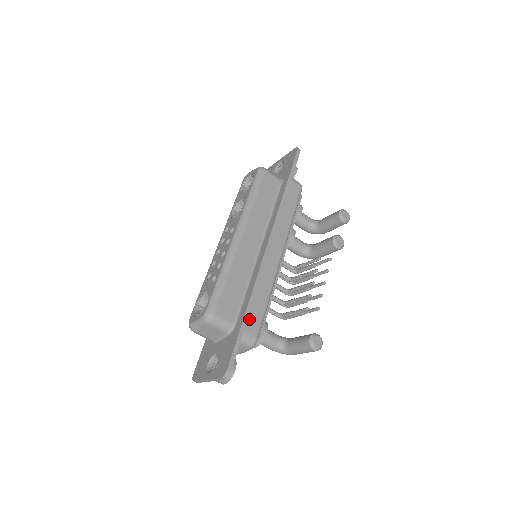
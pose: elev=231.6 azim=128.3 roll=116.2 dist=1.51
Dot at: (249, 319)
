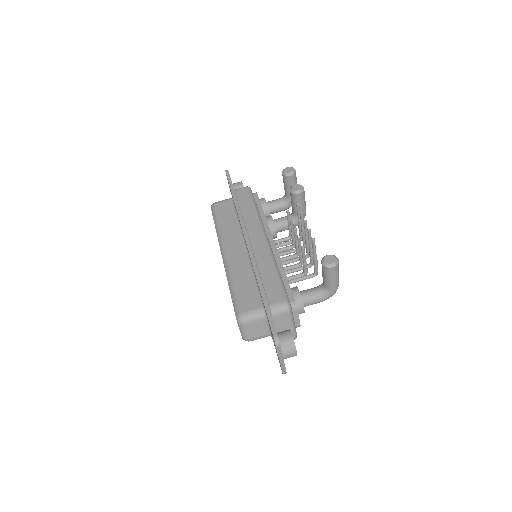
Dot at: (269, 294)
